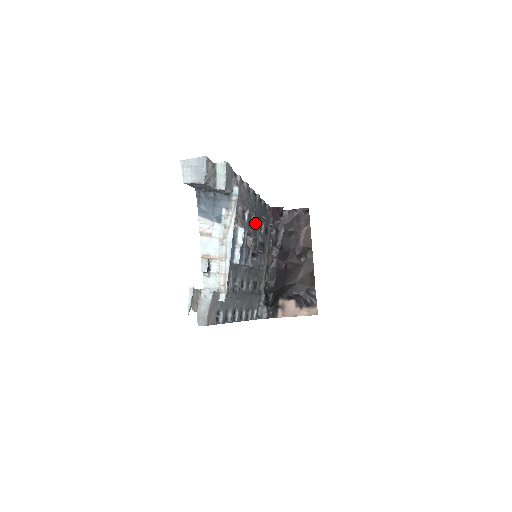
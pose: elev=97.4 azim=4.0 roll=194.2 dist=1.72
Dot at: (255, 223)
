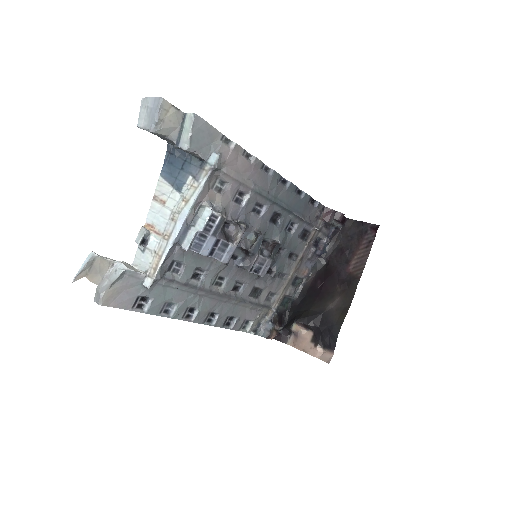
Dot at: (277, 217)
